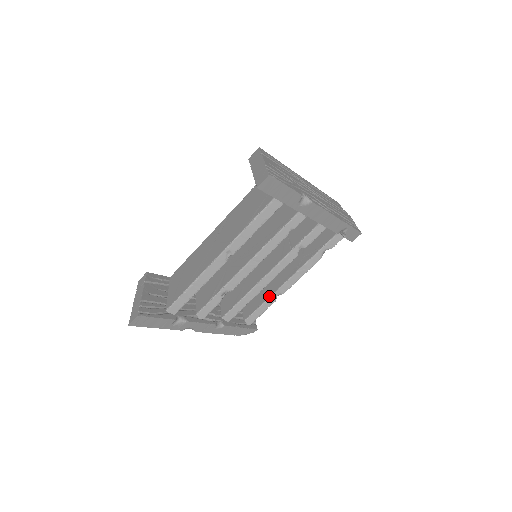
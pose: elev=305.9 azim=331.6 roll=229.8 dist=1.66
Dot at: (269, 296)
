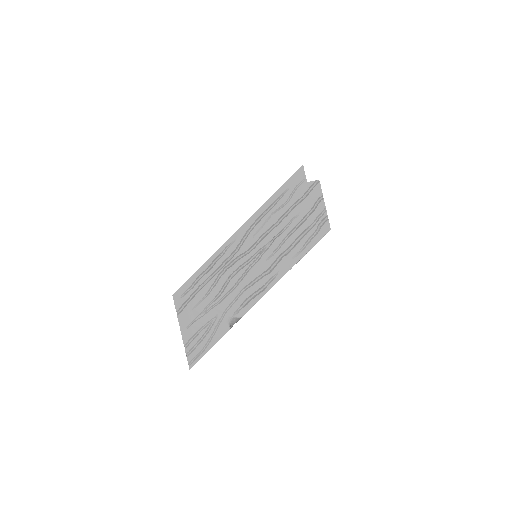
Dot at: occluded
